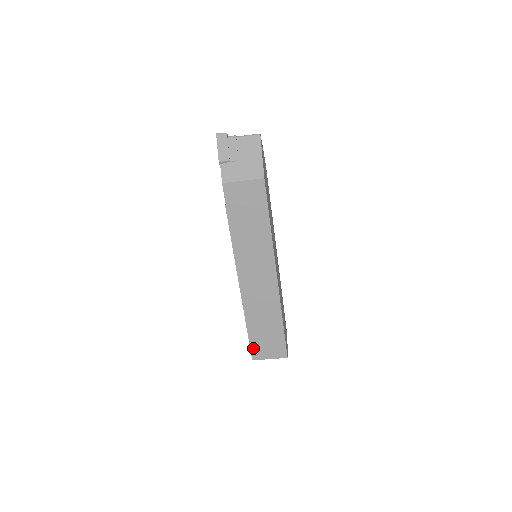
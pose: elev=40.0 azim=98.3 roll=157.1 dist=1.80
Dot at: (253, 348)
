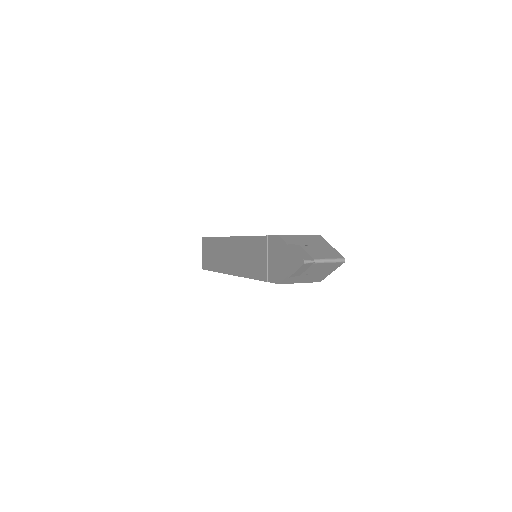
Dot at: occluded
